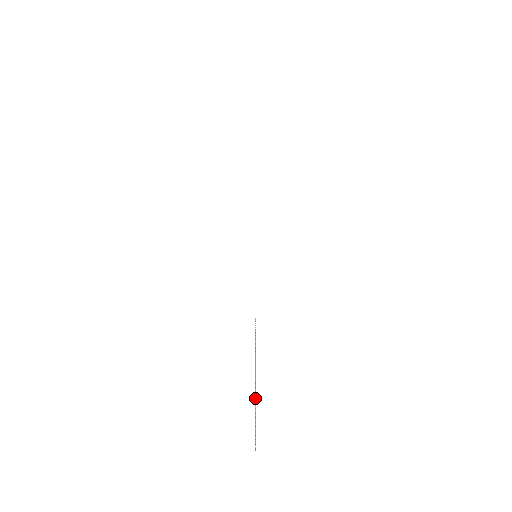
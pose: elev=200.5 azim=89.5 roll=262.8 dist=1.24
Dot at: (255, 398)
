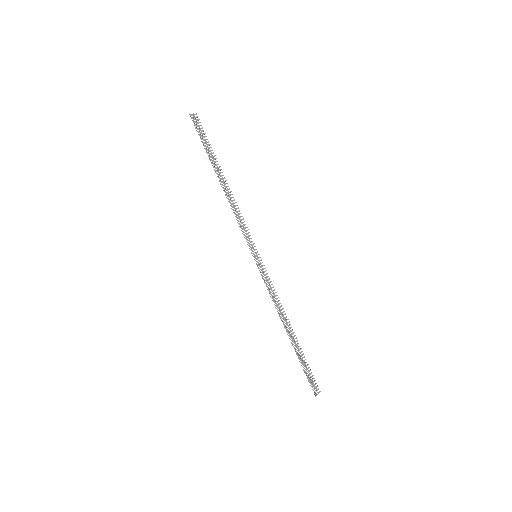
Dot at: (301, 365)
